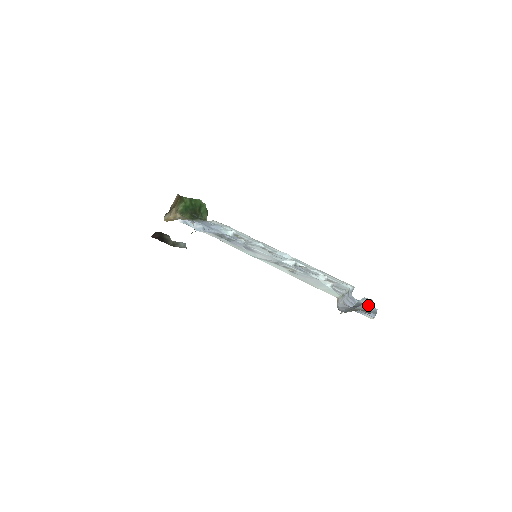
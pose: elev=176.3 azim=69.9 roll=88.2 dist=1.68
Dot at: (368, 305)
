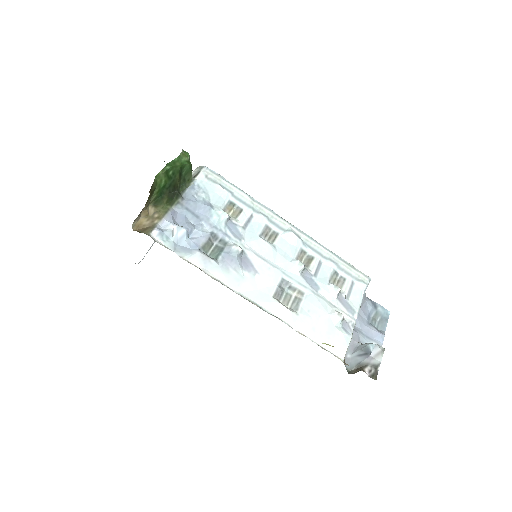
Dot at: (378, 357)
